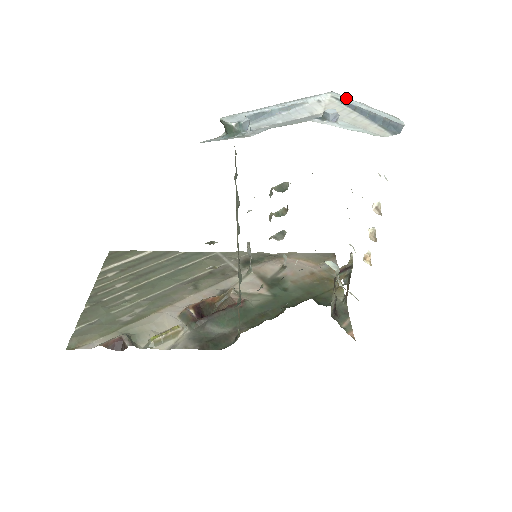
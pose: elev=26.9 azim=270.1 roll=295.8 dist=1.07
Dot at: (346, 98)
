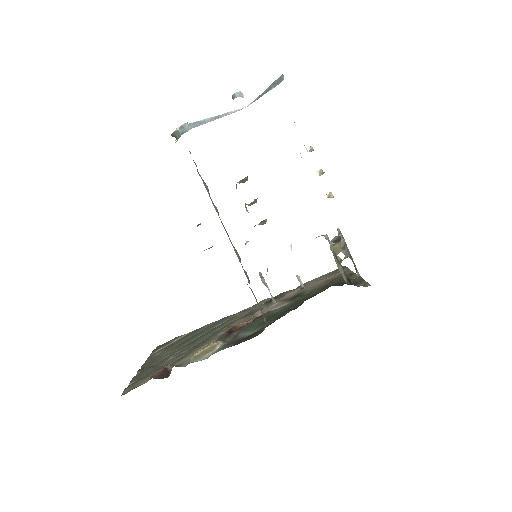
Dot at: occluded
